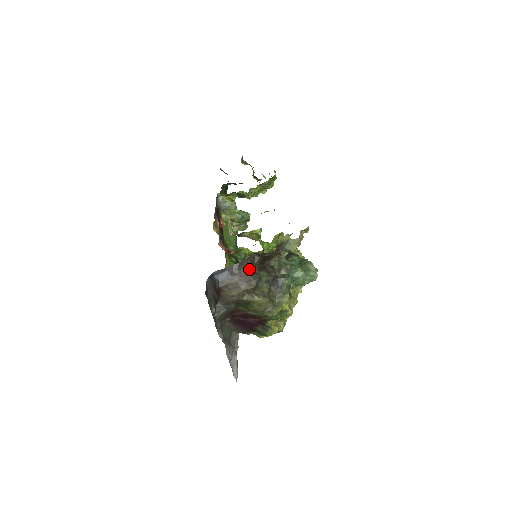
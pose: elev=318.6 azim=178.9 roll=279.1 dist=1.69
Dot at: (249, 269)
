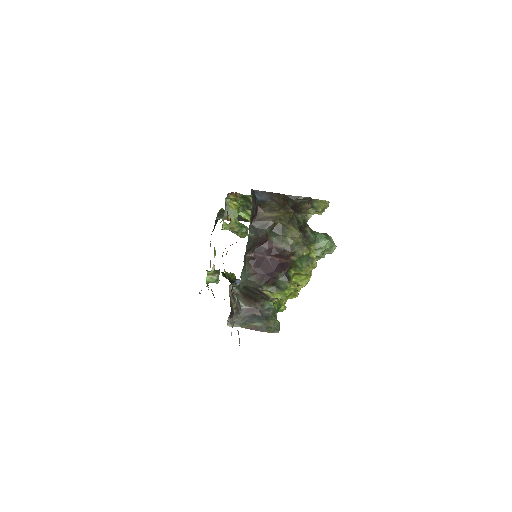
Dot at: (286, 202)
